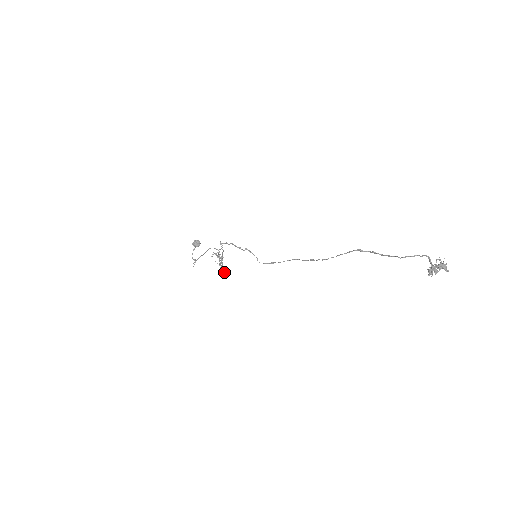
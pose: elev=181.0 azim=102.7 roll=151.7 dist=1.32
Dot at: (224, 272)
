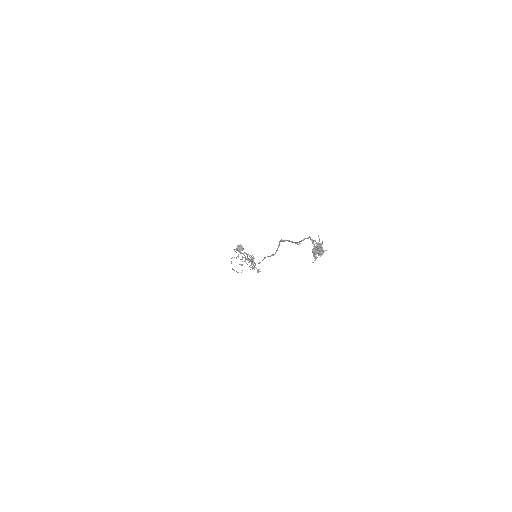
Dot at: (258, 271)
